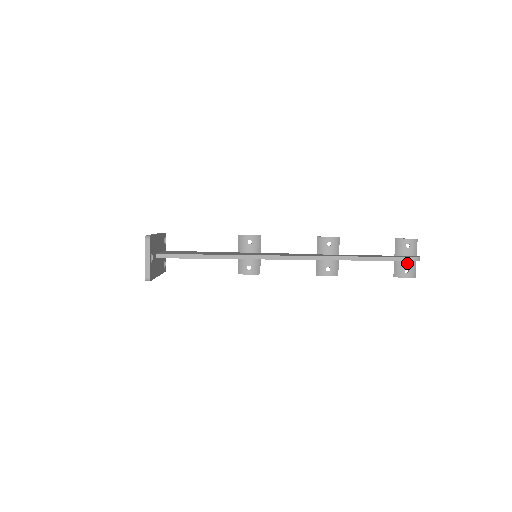
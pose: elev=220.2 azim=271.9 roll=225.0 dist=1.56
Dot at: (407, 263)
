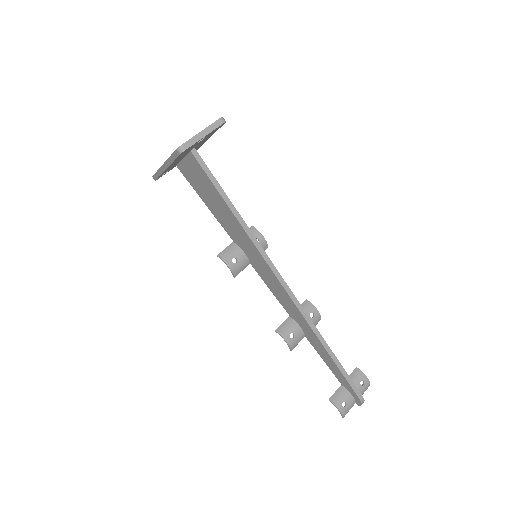
Dot at: (350, 397)
